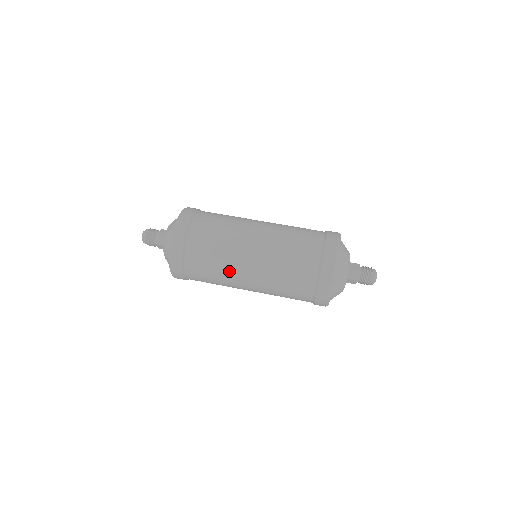
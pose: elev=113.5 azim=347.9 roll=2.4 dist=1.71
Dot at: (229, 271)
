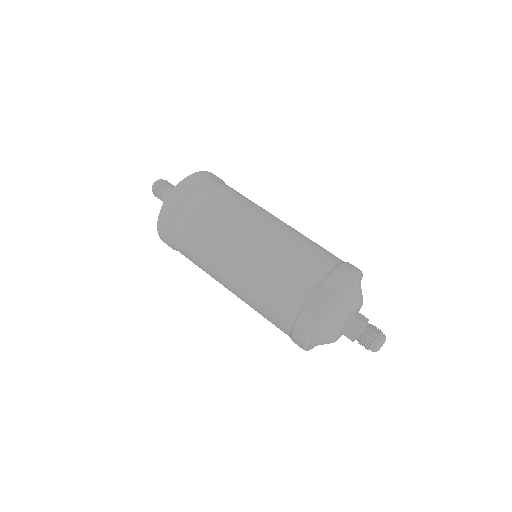
Dot at: (215, 246)
